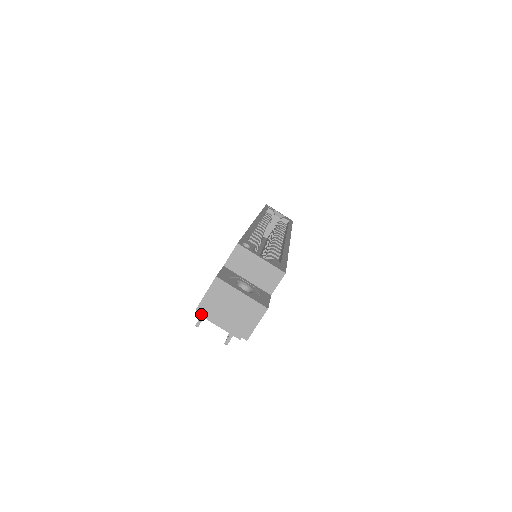
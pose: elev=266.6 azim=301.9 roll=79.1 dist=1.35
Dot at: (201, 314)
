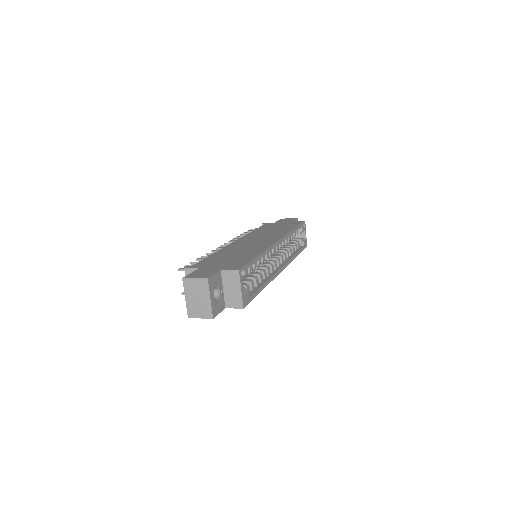
Dot at: (186, 272)
